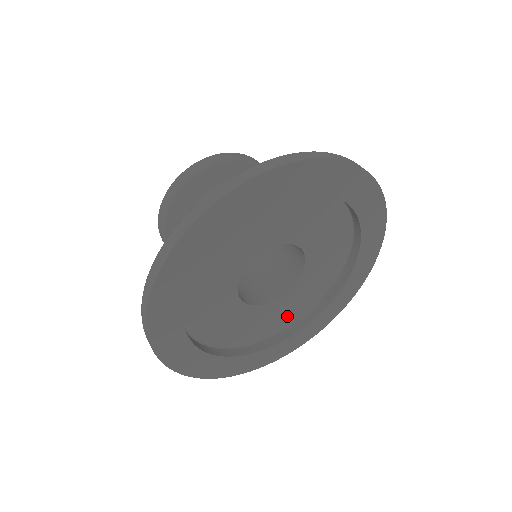
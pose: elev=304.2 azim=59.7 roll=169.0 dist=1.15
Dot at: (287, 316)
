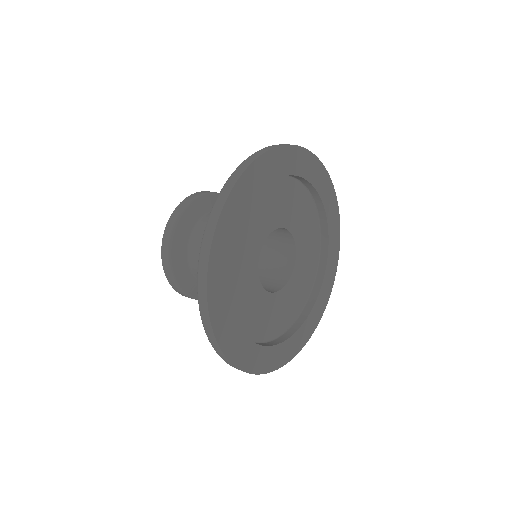
Dot at: (312, 254)
